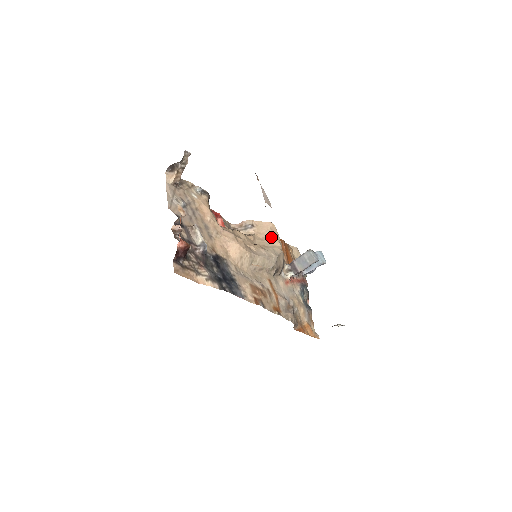
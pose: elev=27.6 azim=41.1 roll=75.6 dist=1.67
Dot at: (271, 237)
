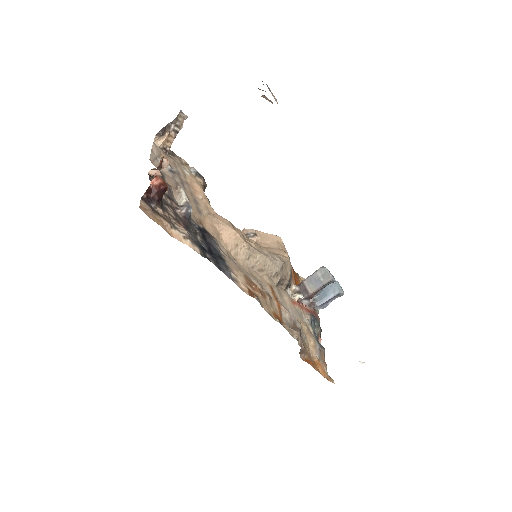
Dot at: (277, 248)
